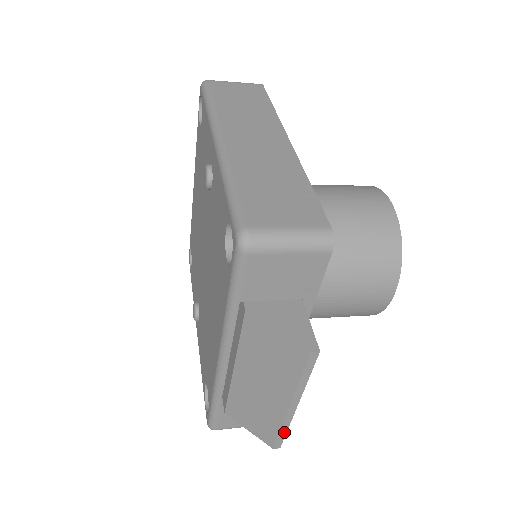
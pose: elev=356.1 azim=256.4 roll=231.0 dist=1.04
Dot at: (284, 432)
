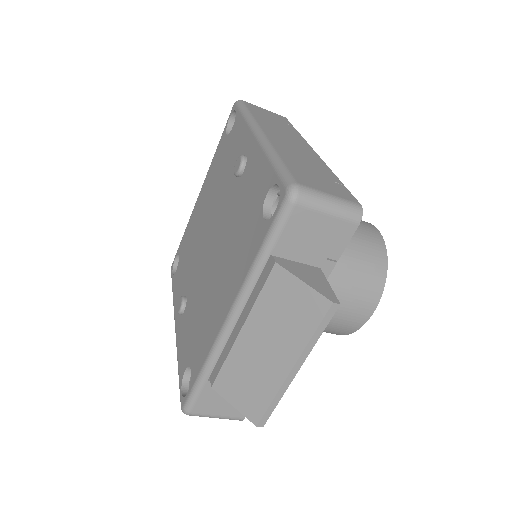
Dot at: (275, 404)
